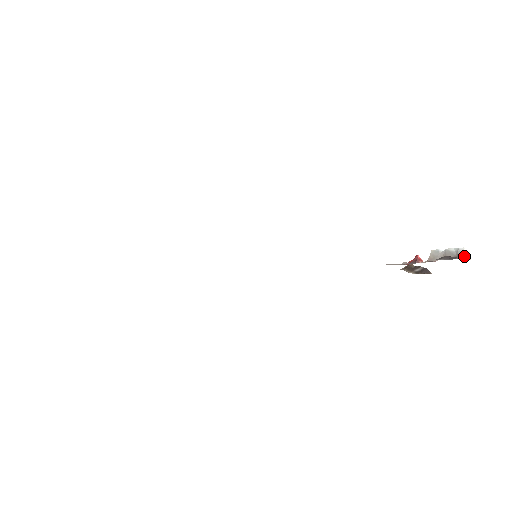
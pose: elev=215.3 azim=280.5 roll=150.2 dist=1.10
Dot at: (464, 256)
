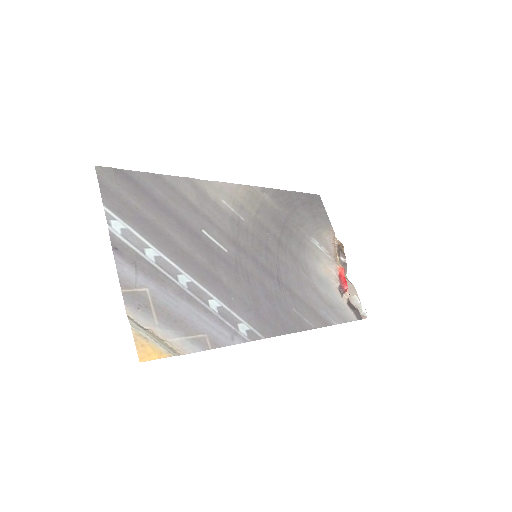
Dot at: (364, 317)
